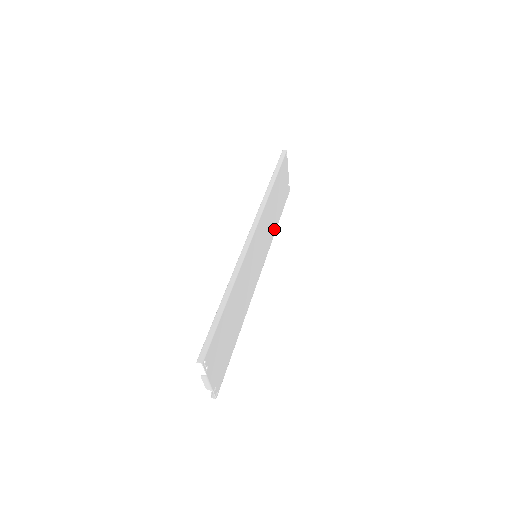
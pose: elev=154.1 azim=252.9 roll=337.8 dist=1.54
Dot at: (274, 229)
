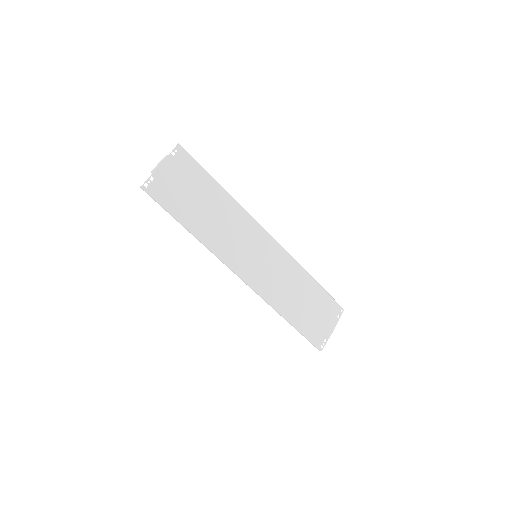
Dot at: (283, 308)
